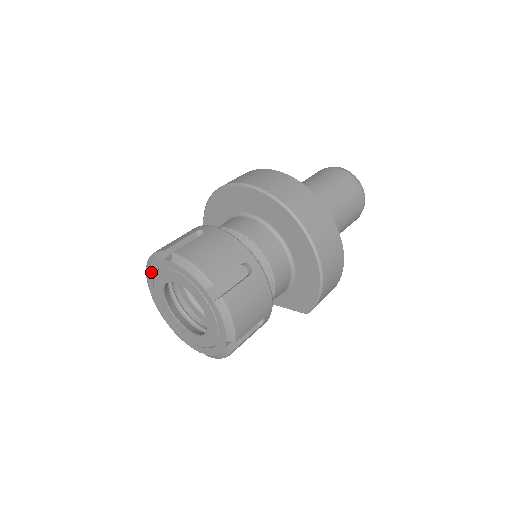
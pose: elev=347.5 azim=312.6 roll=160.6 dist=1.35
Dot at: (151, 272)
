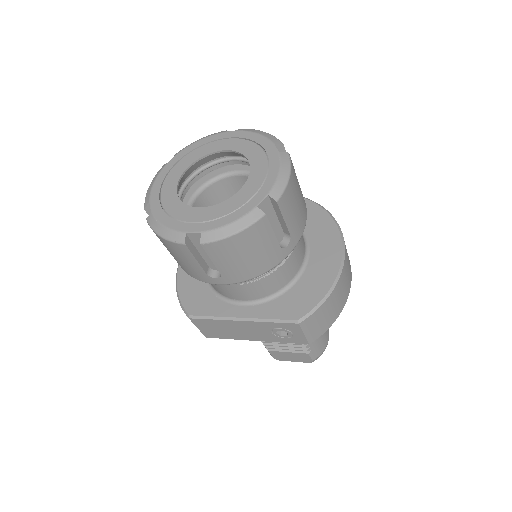
Dot at: (185, 151)
